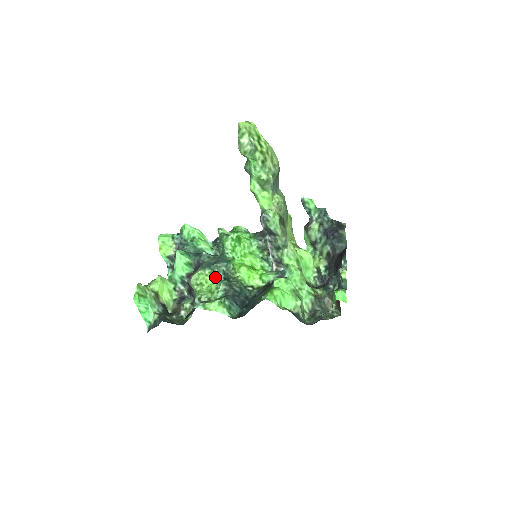
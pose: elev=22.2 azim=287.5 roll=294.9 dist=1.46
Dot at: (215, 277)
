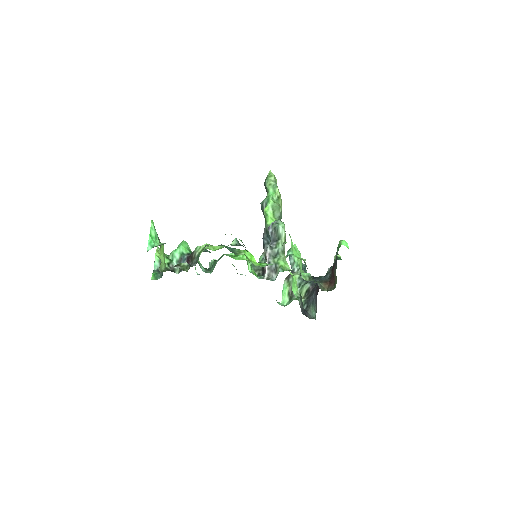
Dot at: (224, 246)
